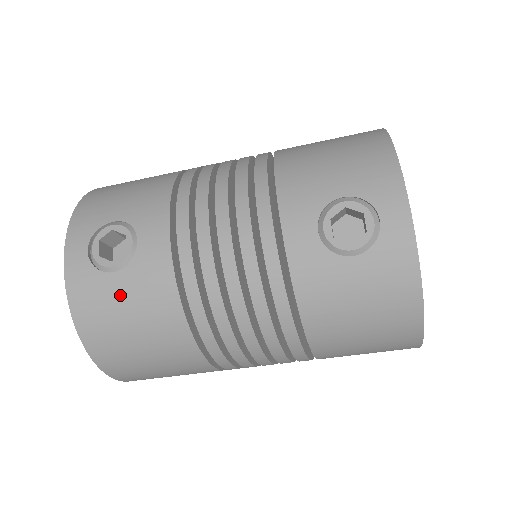
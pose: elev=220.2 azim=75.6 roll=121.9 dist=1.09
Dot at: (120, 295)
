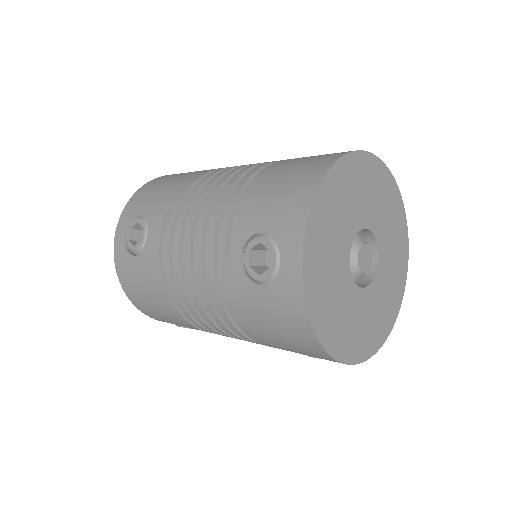
Dot at: occluded
